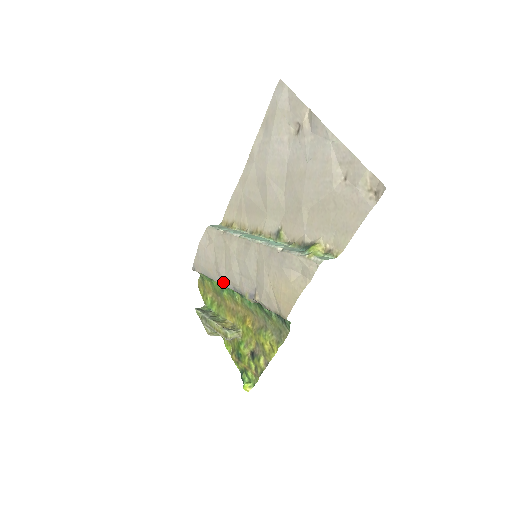
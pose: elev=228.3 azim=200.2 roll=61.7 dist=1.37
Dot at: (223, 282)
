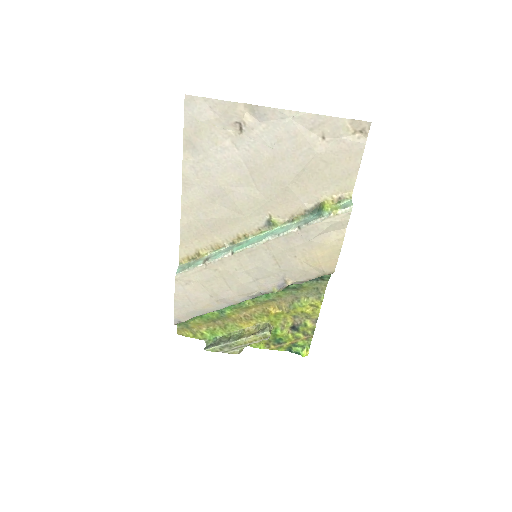
Dot at: (232, 302)
